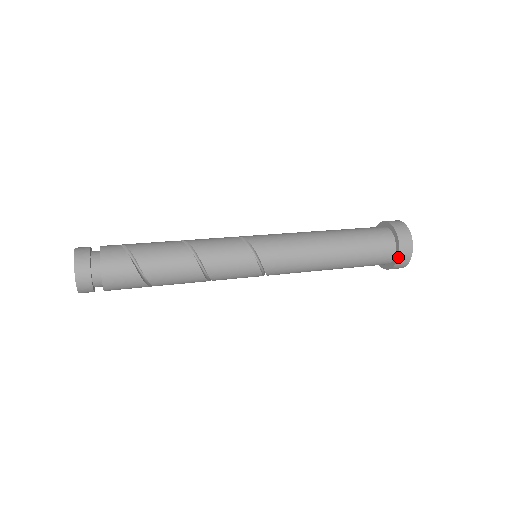
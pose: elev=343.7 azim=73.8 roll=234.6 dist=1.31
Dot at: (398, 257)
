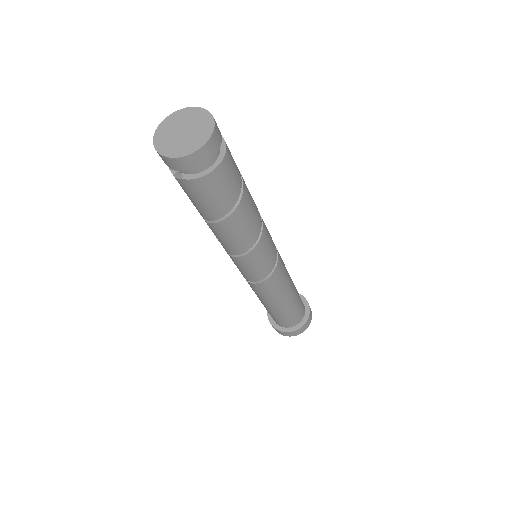
Dot at: (309, 308)
